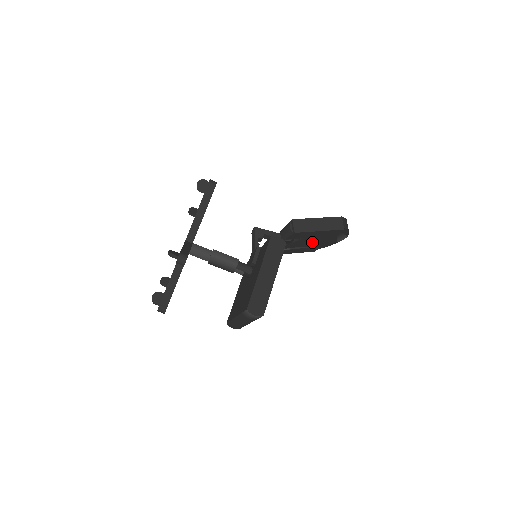
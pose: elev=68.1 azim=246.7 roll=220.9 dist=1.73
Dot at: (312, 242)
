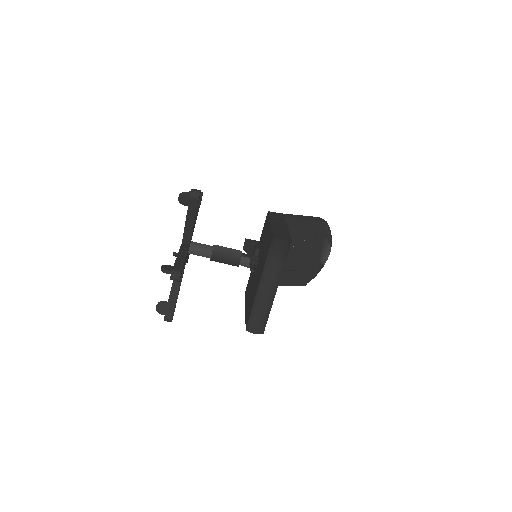
Dot at: (302, 258)
